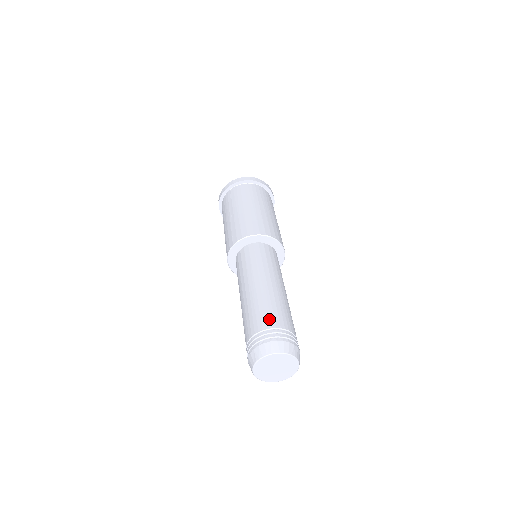
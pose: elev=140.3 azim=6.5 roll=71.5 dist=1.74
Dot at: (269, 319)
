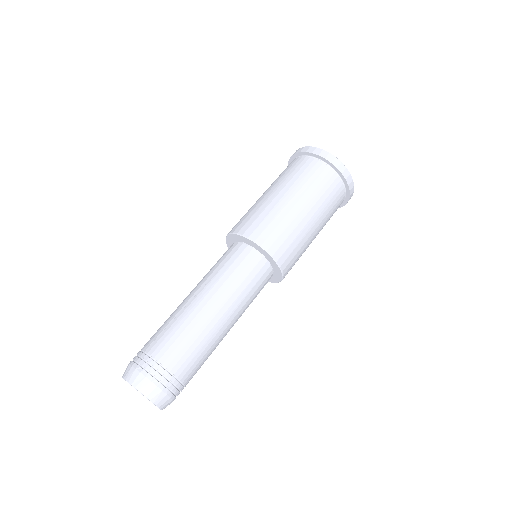
Dot at: (186, 366)
